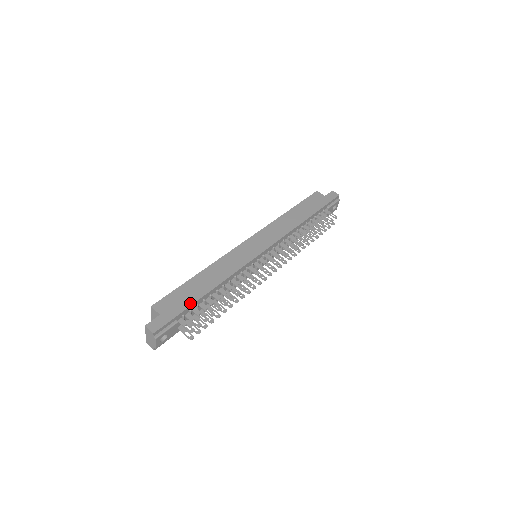
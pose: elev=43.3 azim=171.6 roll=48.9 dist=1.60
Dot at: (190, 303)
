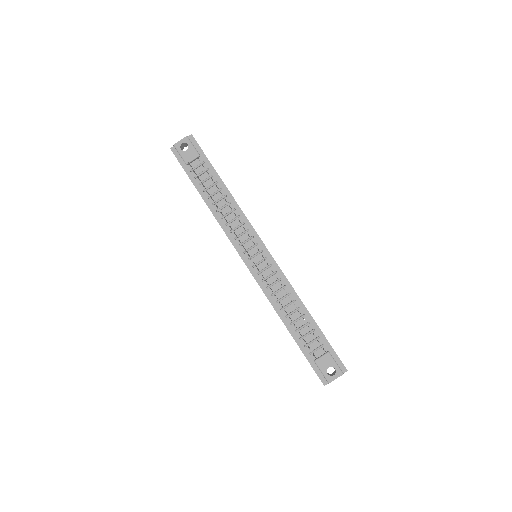
Dot at: occluded
